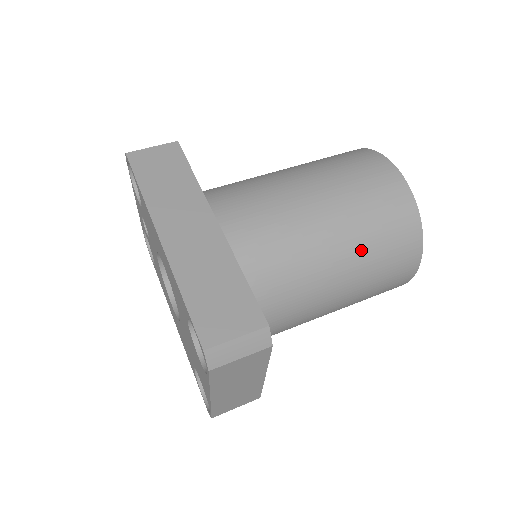
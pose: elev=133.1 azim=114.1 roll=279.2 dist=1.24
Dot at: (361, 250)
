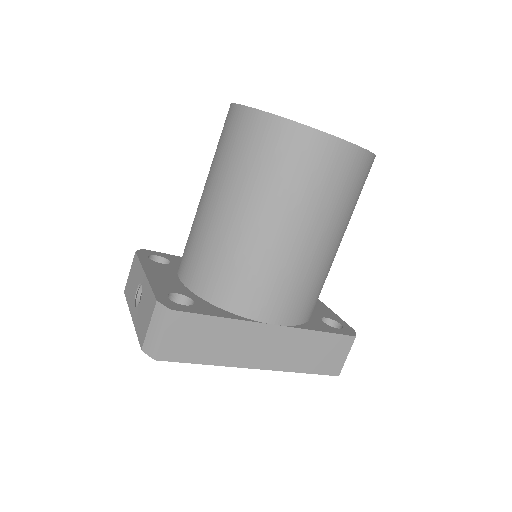
Dot at: occluded
